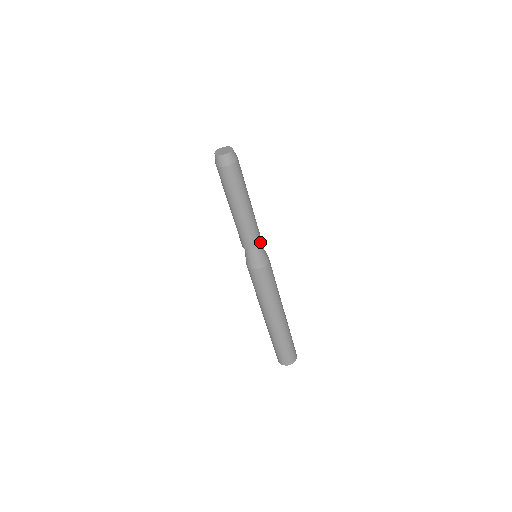
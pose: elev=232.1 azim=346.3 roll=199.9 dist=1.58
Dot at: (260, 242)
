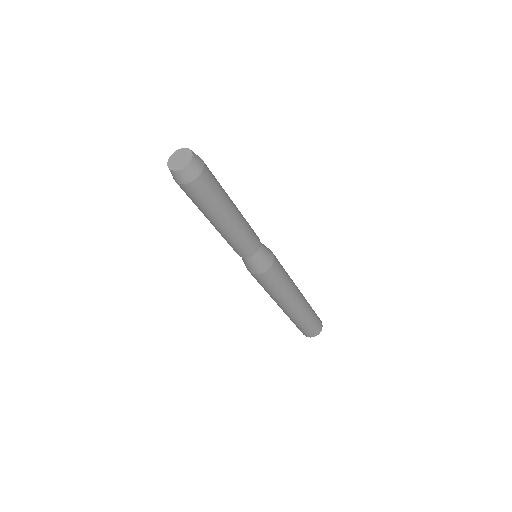
Dot at: (259, 242)
